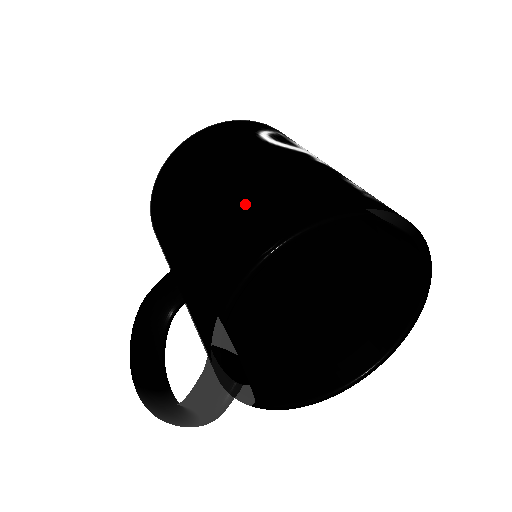
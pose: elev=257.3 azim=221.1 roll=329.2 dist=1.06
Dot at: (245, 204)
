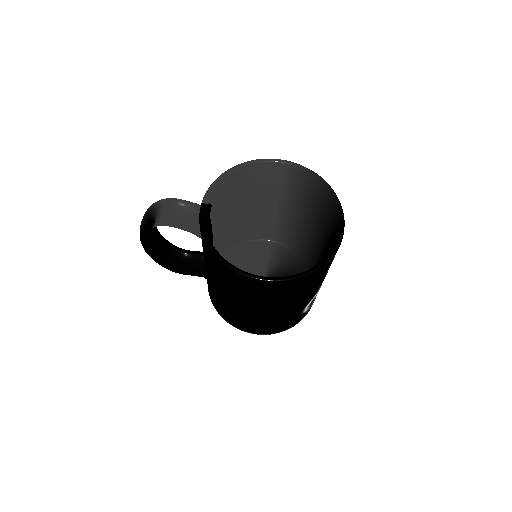
Dot at: occluded
